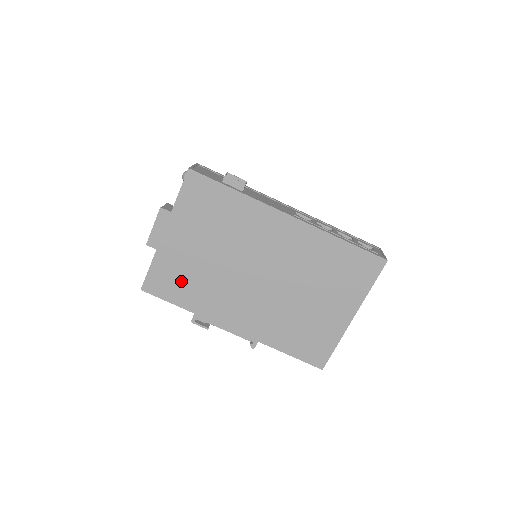
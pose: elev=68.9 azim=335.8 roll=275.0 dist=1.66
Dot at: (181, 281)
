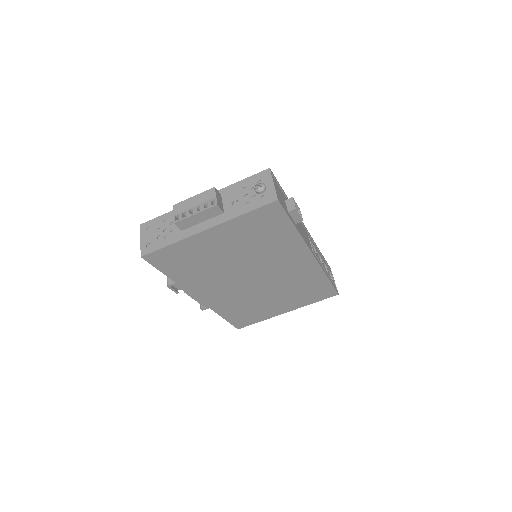
Dot at: (187, 263)
